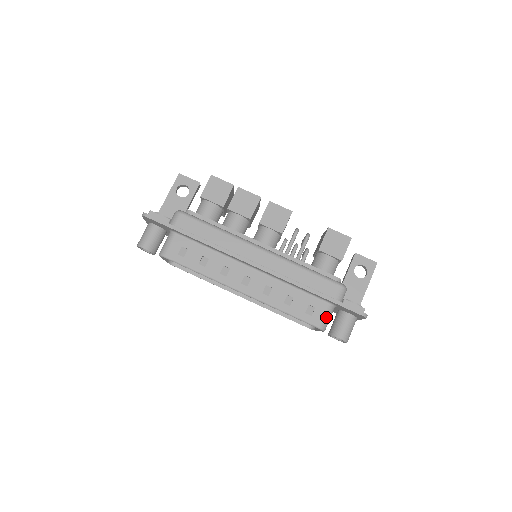
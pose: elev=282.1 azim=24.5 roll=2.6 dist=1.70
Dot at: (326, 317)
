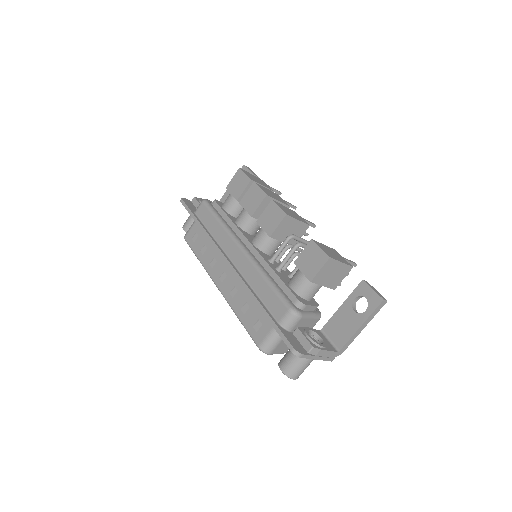
Dot at: (268, 339)
